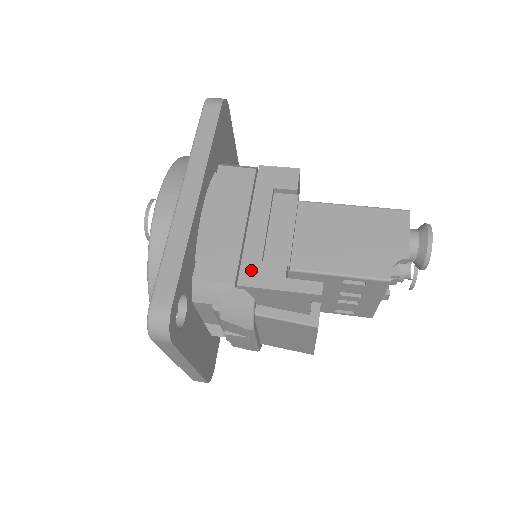
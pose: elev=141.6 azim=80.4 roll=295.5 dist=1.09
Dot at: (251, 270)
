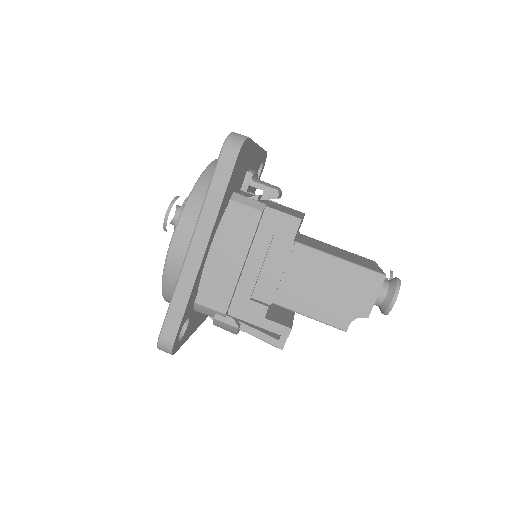
Dot at: (240, 305)
